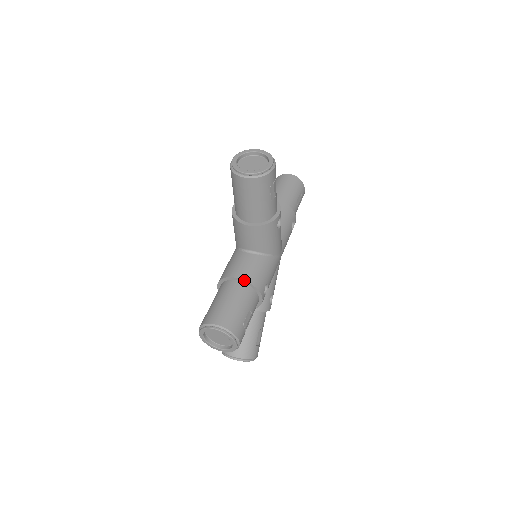
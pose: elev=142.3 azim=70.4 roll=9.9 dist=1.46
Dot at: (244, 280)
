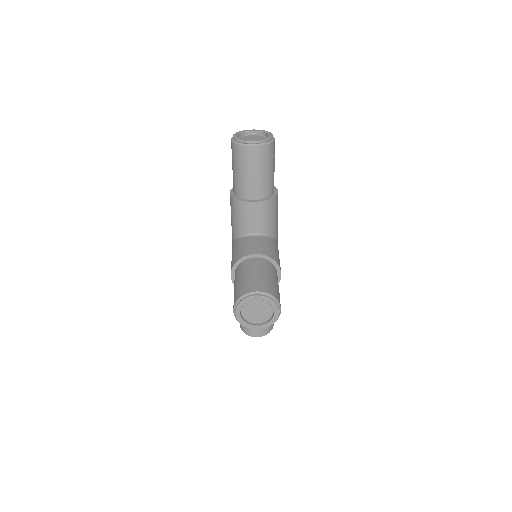
Dot at: occluded
